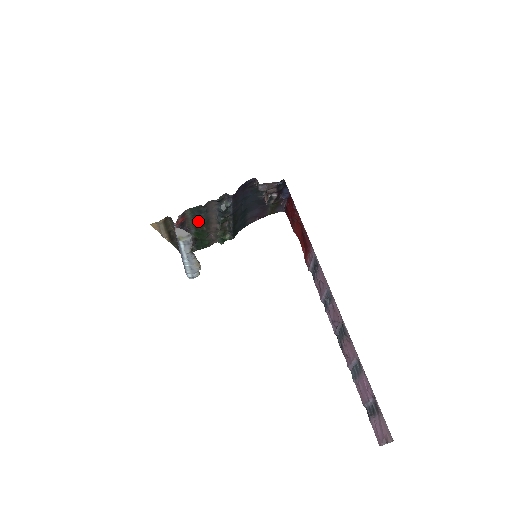
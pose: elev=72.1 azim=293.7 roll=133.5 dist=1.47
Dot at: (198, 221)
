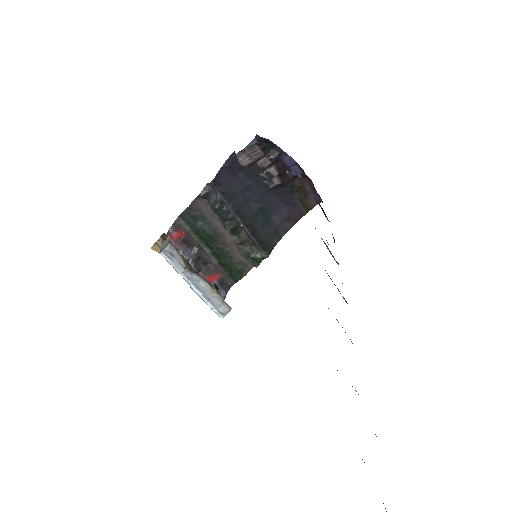
Dot at: (202, 234)
